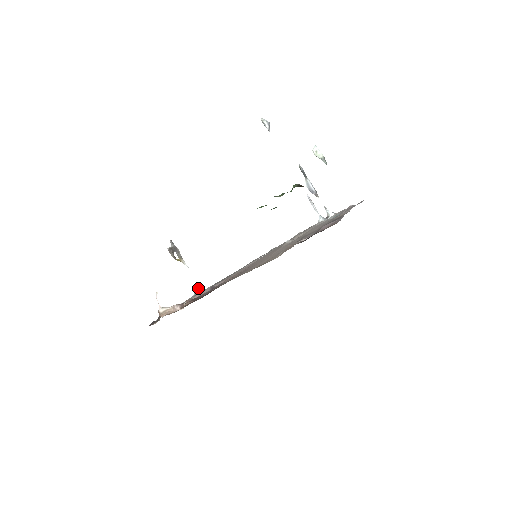
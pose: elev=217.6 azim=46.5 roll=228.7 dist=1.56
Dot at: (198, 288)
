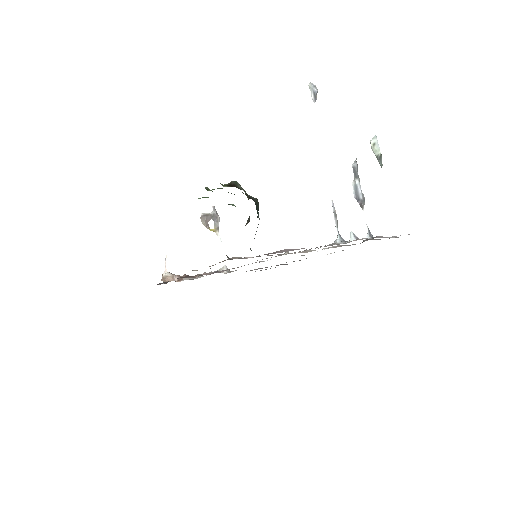
Dot at: (223, 267)
